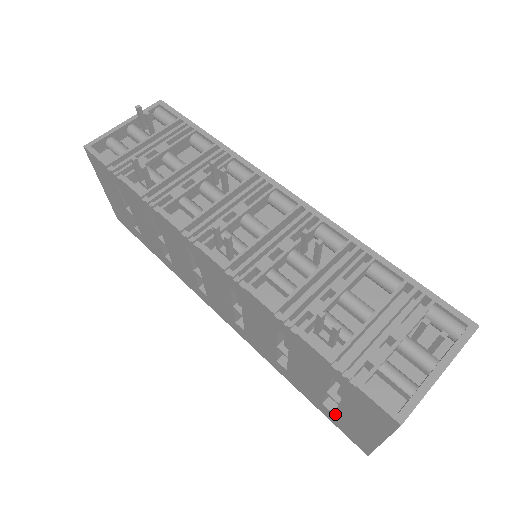
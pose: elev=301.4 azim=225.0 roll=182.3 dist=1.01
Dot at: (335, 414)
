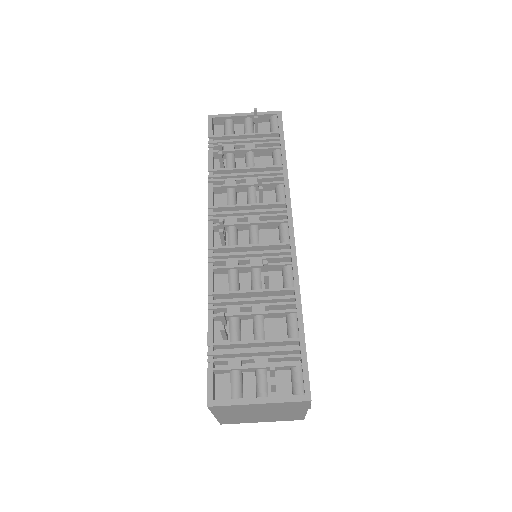
Dot at: occluded
